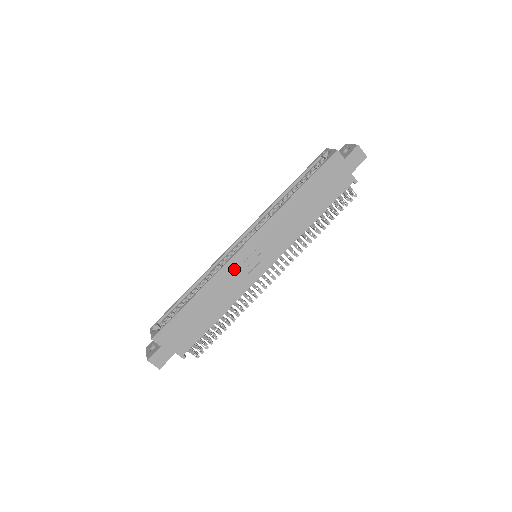
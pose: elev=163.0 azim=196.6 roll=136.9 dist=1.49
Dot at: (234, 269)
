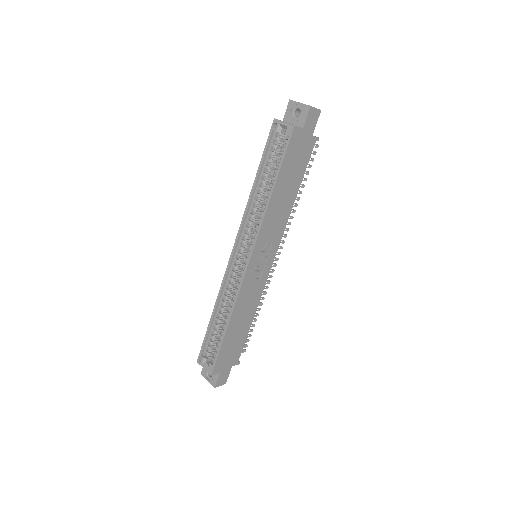
Dot at: (248, 284)
